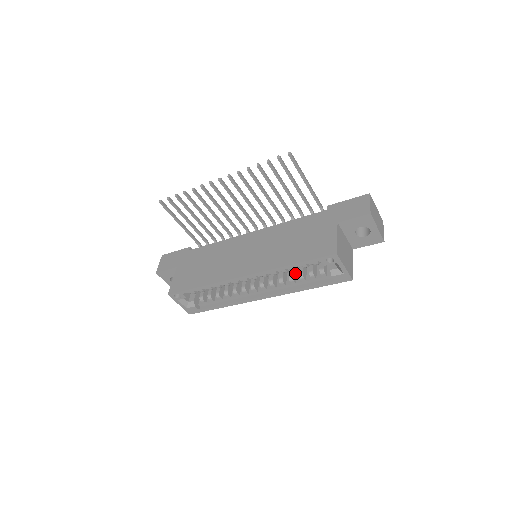
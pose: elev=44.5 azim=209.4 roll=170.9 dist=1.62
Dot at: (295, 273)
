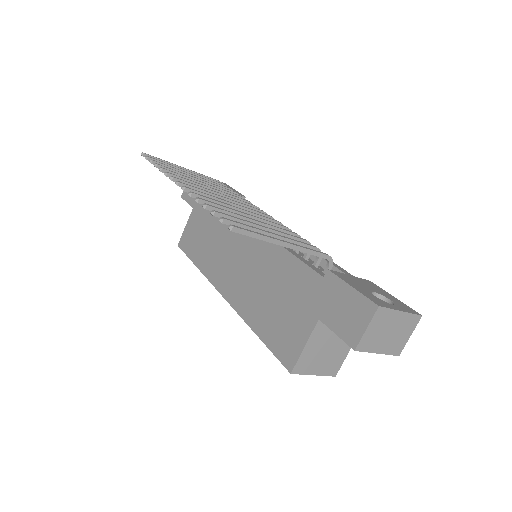
Dot at: occluded
